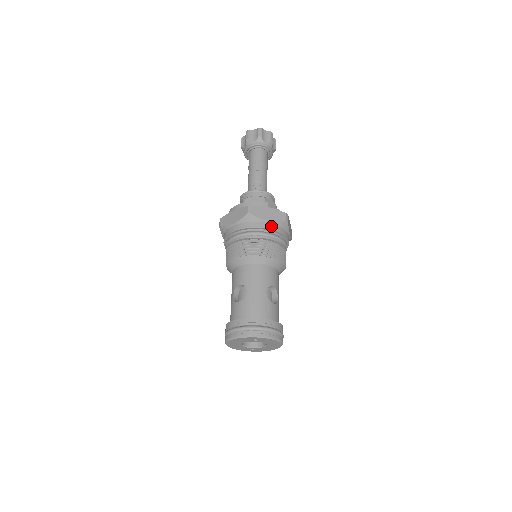
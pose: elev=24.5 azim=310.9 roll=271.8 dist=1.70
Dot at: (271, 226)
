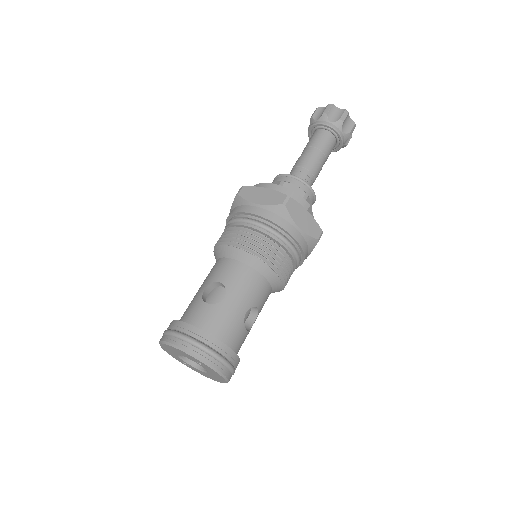
Dot at: (298, 236)
